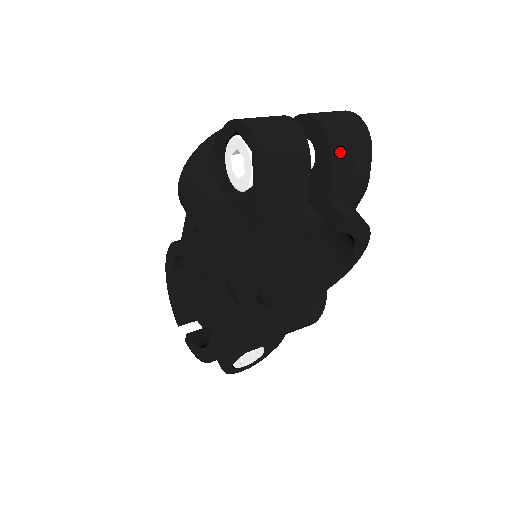
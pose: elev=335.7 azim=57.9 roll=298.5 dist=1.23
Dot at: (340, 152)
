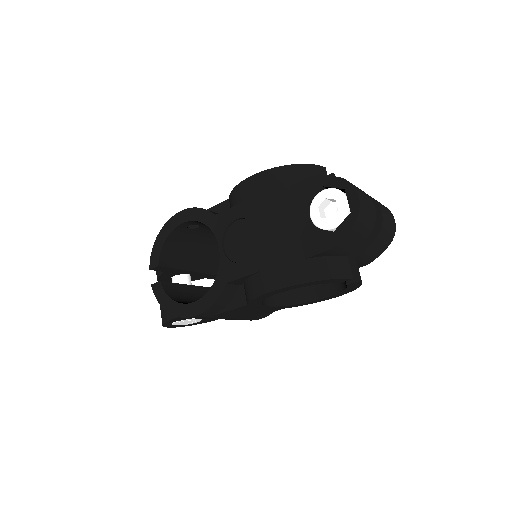
Dot at: (380, 238)
